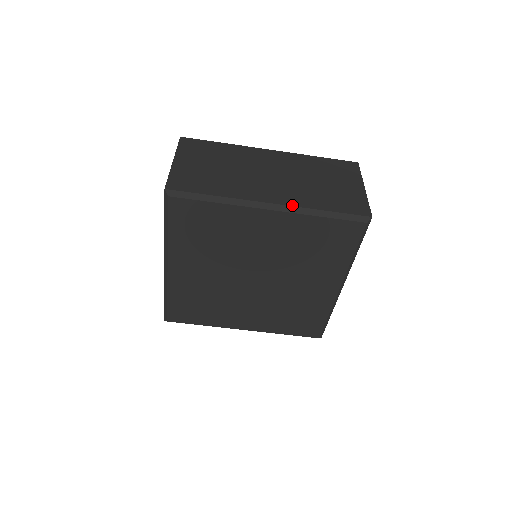
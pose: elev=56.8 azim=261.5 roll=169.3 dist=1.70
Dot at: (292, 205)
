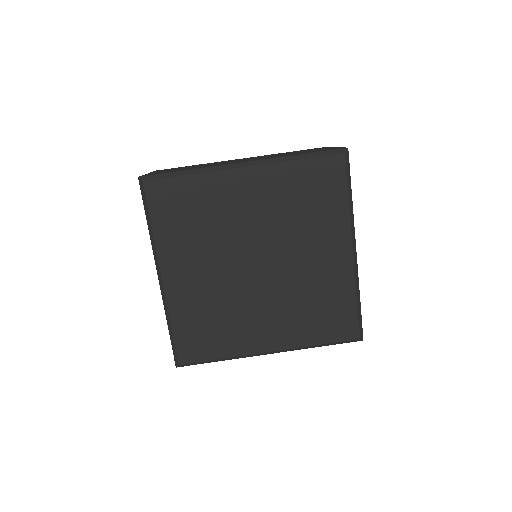
Dot at: (265, 159)
